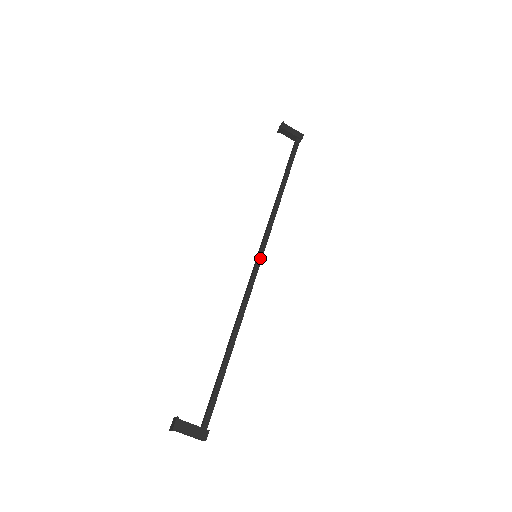
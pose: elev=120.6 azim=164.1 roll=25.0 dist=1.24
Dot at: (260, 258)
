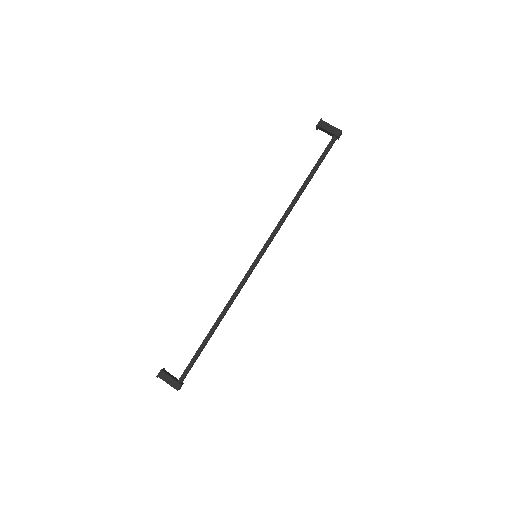
Dot at: (258, 258)
